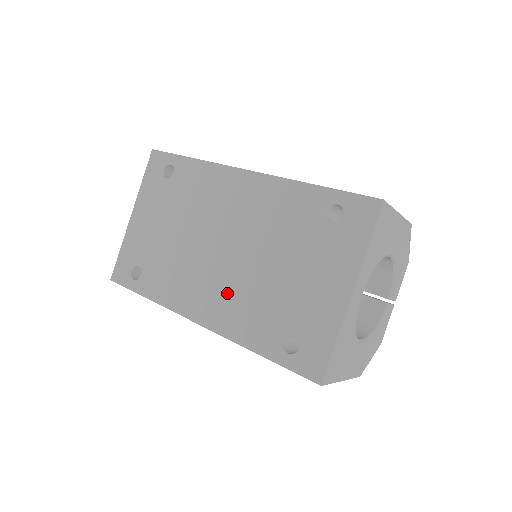
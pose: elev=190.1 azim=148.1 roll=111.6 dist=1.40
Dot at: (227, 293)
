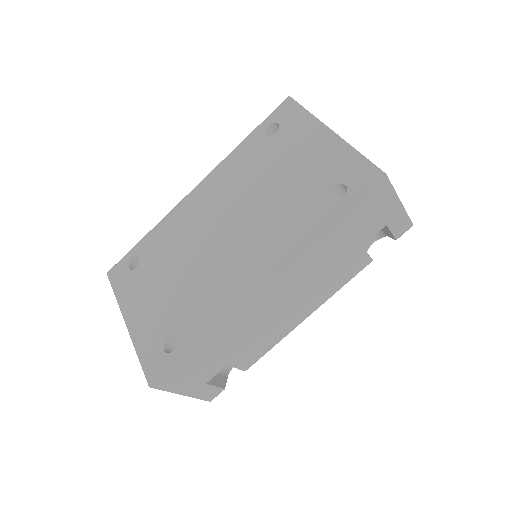
Dot at: (259, 240)
